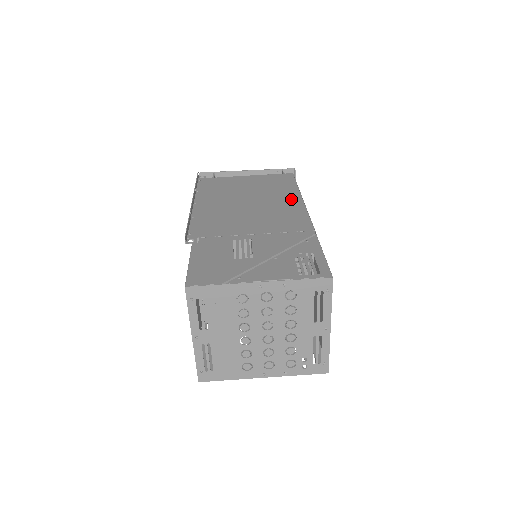
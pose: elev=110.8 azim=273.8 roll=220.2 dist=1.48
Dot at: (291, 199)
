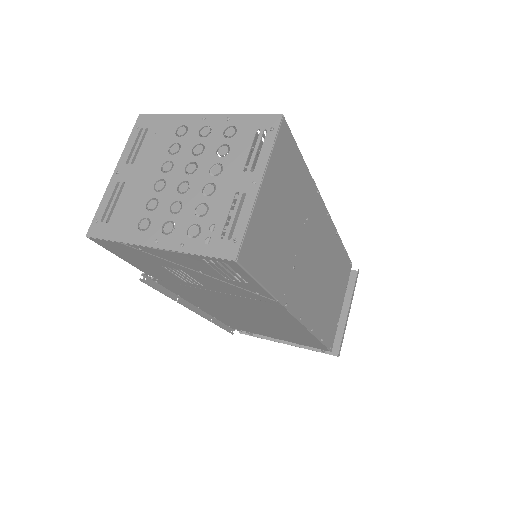
Dot at: occluded
